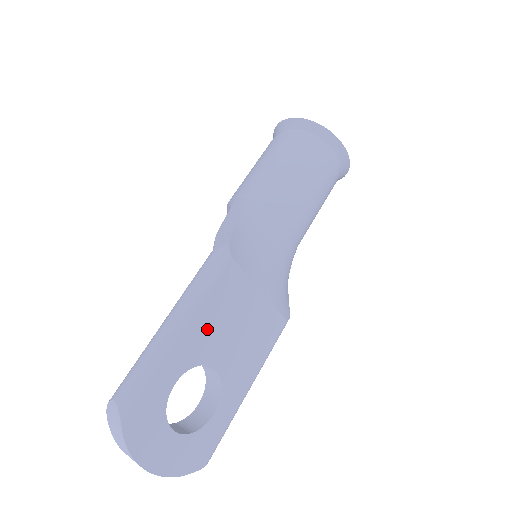
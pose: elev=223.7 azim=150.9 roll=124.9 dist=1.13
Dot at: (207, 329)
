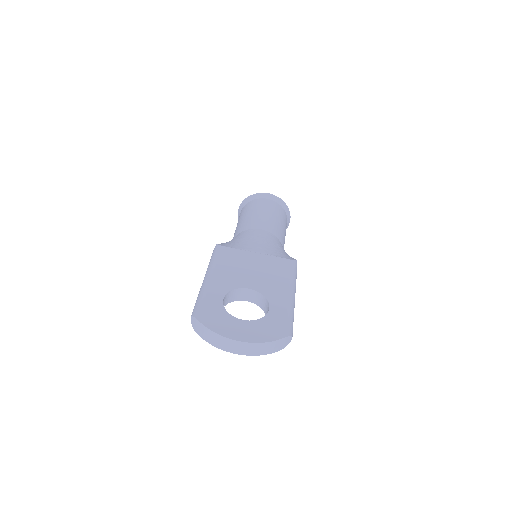
Dot at: (228, 274)
